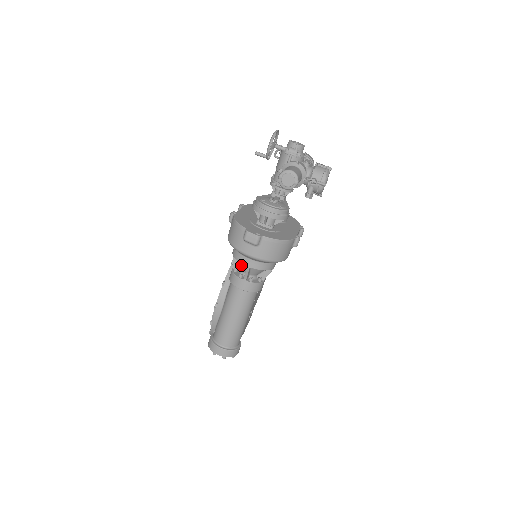
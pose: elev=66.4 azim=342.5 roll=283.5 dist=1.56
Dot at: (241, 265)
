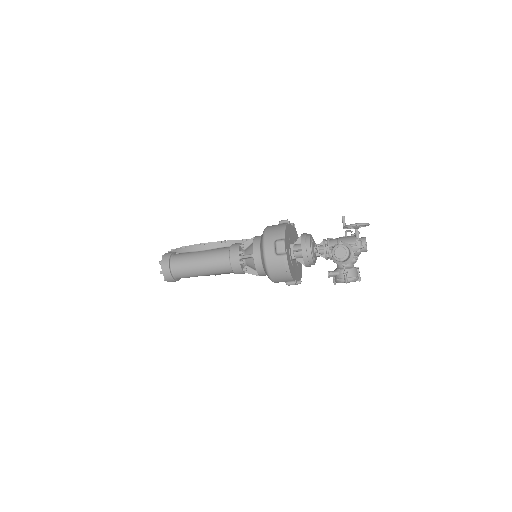
Dot at: (250, 248)
